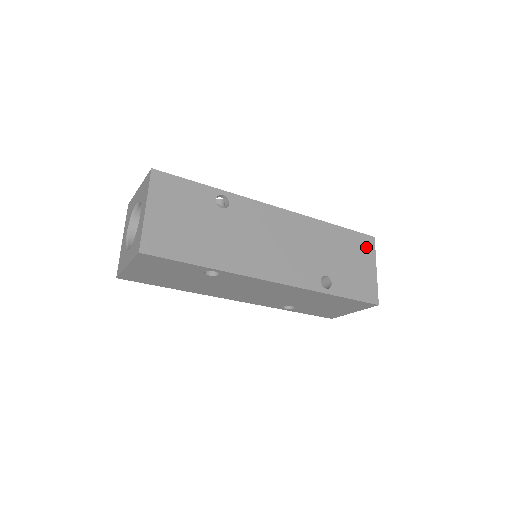
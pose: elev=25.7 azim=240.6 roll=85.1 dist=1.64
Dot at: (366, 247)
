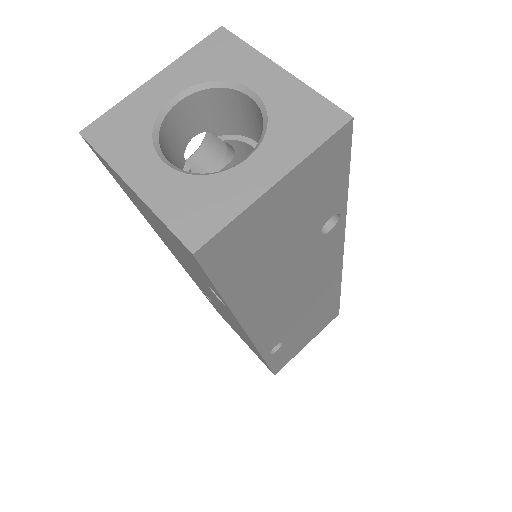
Dot at: (327, 322)
